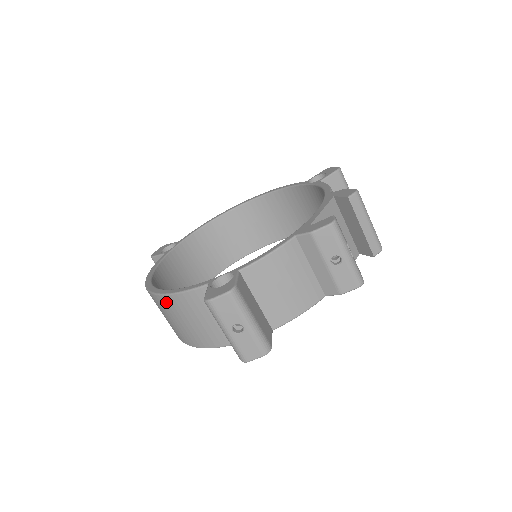
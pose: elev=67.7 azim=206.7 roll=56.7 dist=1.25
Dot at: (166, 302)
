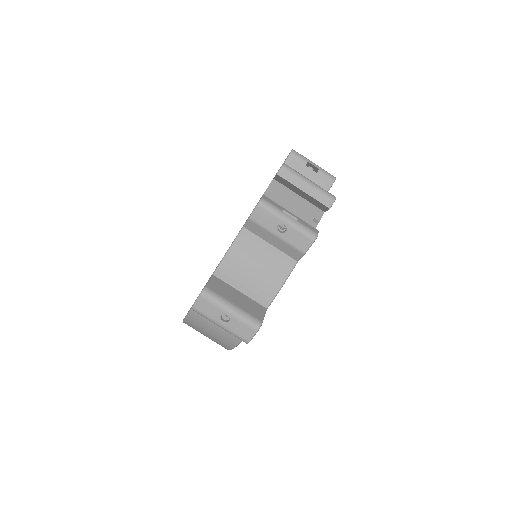
Dot at: (190, 323)
